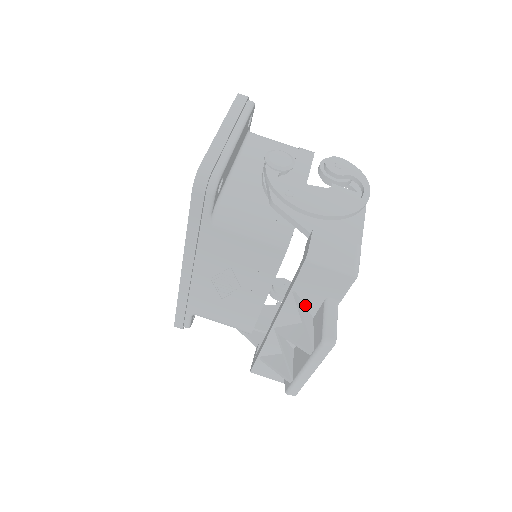
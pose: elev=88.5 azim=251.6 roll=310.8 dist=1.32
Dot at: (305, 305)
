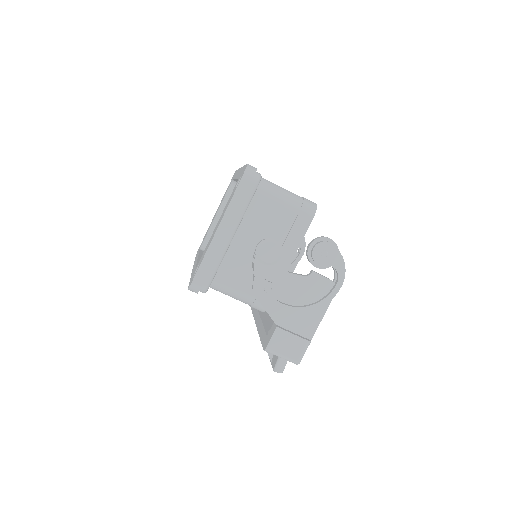
Dot at: occluded
